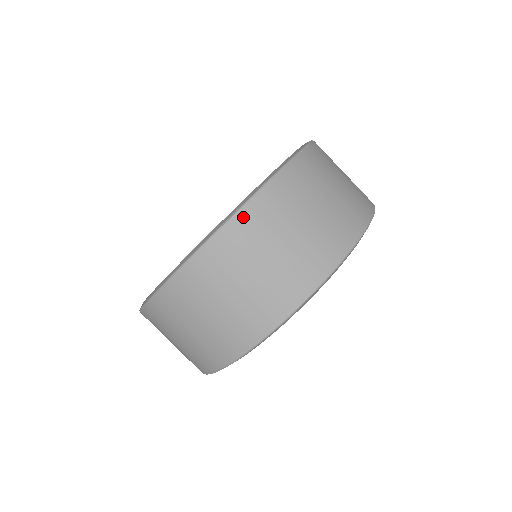
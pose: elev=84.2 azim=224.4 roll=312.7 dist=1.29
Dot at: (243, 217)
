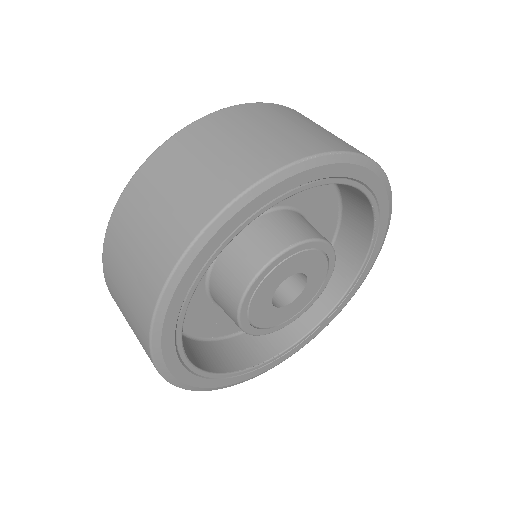
Dot at: (259, 105)
